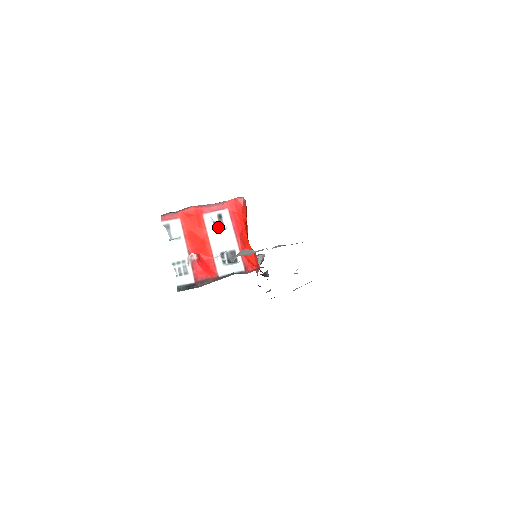
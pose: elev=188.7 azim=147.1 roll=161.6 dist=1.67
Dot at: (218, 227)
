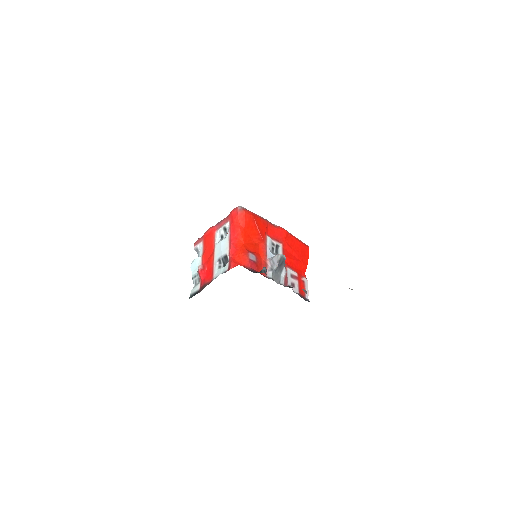
Dot at: occluded
